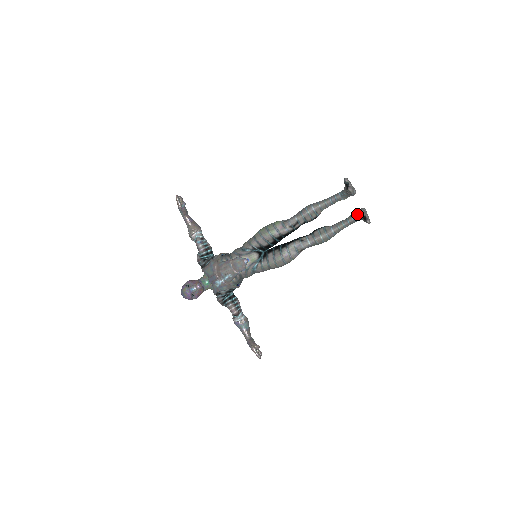
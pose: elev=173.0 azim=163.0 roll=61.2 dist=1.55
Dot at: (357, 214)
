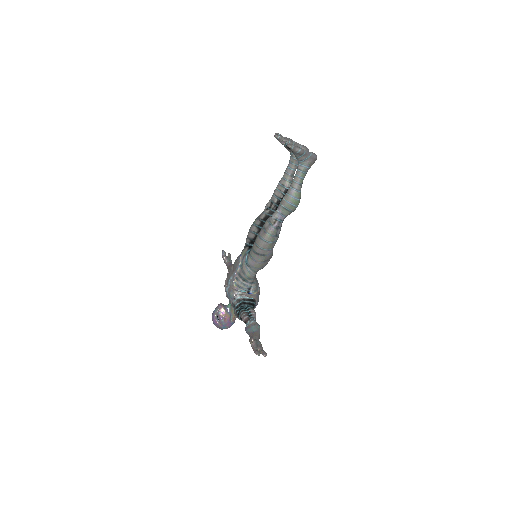
Dot at: occluded
